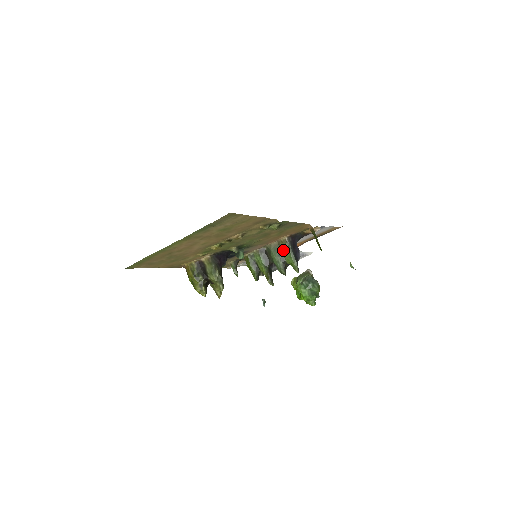
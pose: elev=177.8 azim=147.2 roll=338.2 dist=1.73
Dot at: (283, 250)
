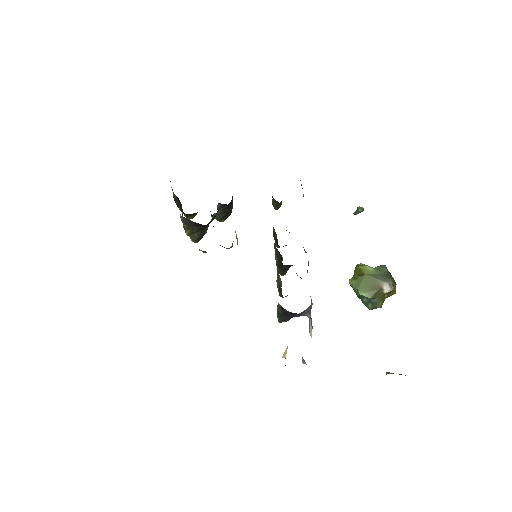
Dot at: occluded
